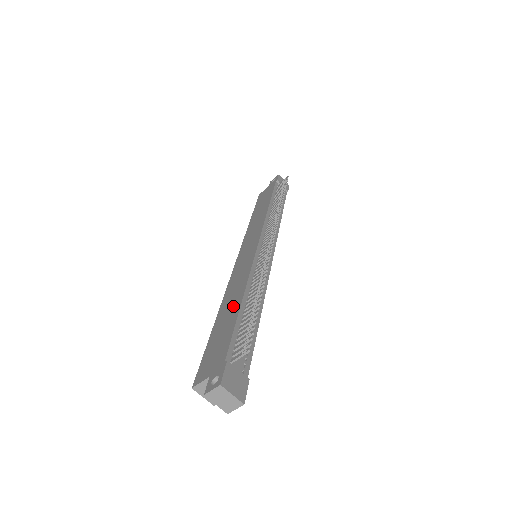
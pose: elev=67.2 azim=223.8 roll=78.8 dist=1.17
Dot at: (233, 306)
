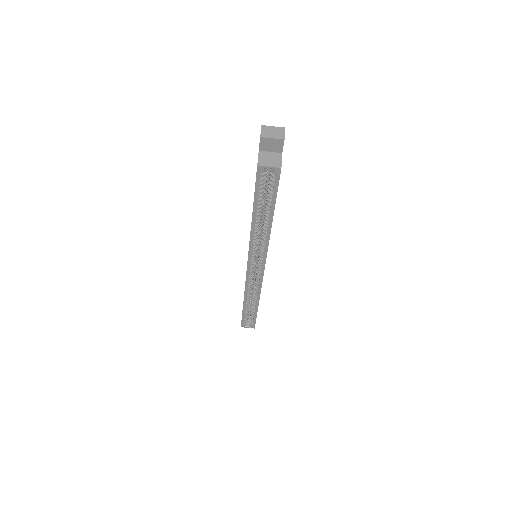
Dot at: occluded
